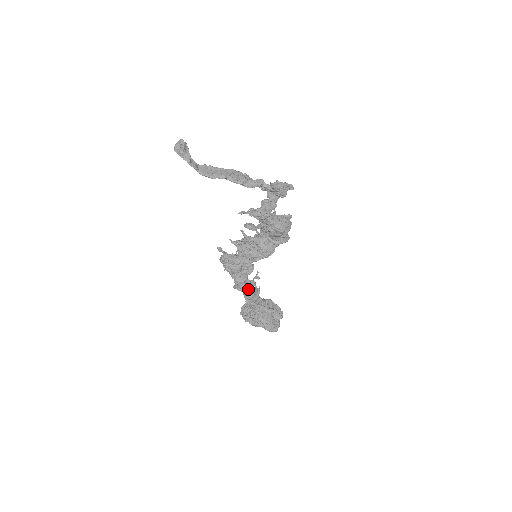
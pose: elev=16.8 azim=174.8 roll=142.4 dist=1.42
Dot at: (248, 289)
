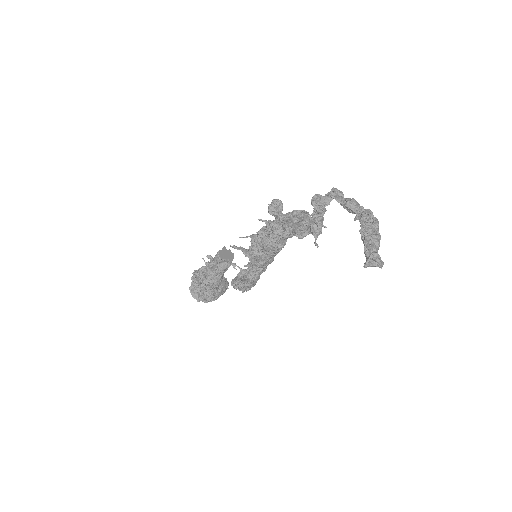
Dot at: occluded
